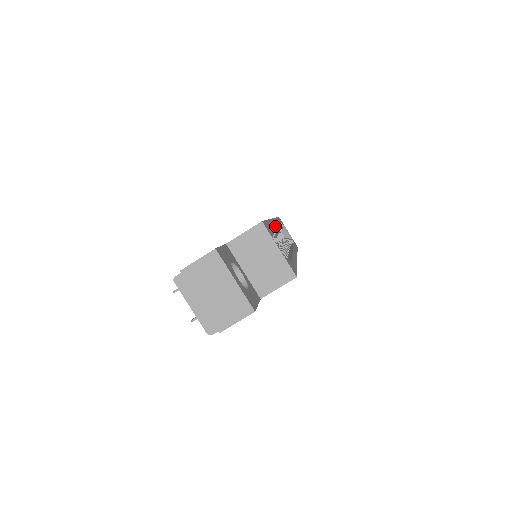
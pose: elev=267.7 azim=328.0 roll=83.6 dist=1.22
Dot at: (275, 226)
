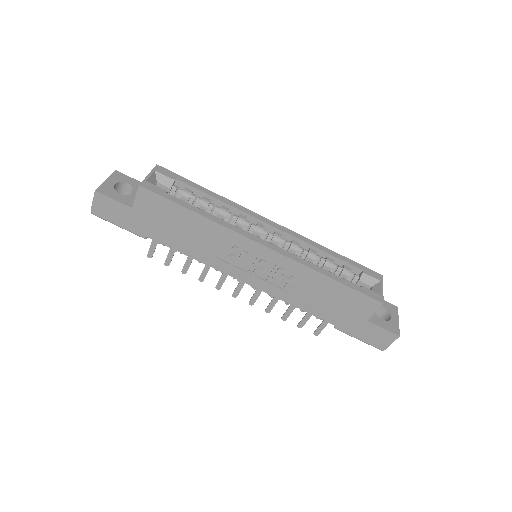
Dot at: (240, 210)
